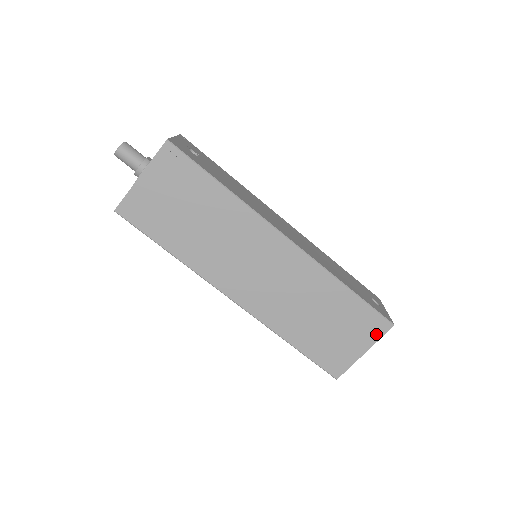
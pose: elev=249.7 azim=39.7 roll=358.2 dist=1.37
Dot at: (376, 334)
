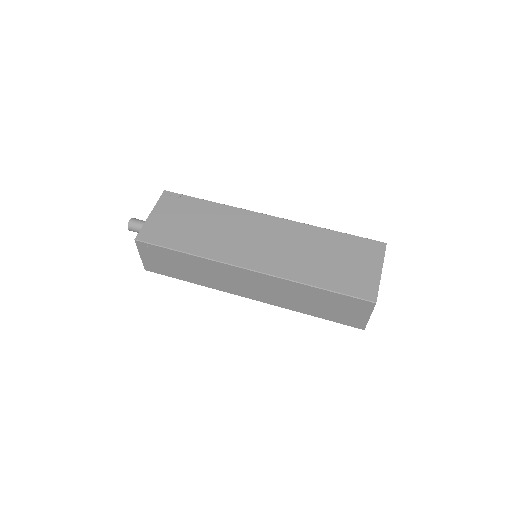
Dot at: (378, 254)
